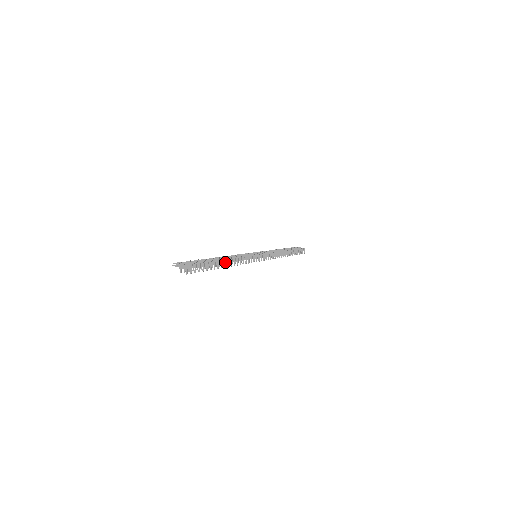
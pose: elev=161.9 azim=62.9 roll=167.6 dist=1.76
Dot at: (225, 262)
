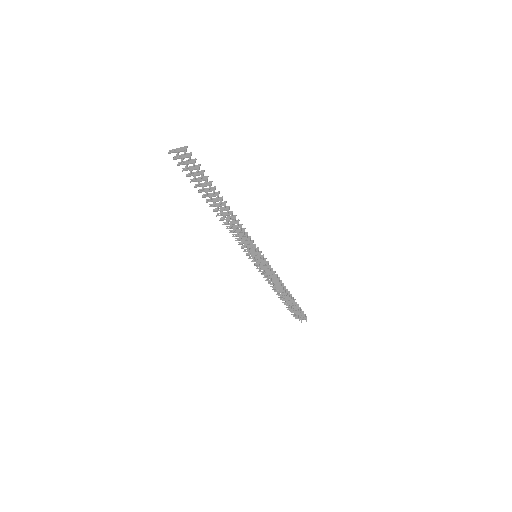
Dot at: (225, 203)
